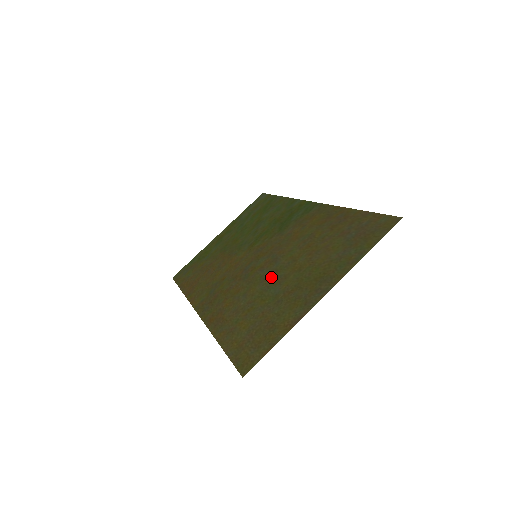
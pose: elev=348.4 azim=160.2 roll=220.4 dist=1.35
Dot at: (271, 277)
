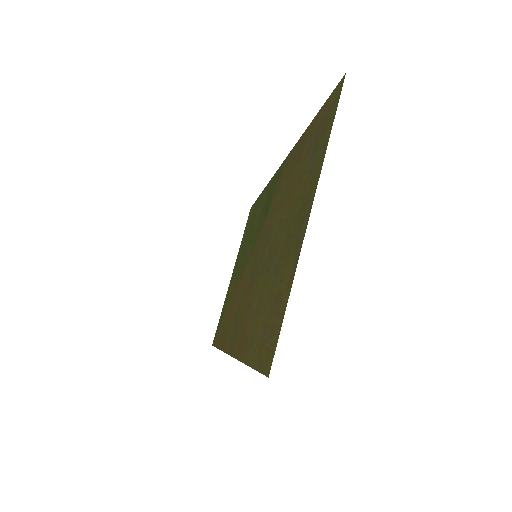
Dot at: (268, 257)
